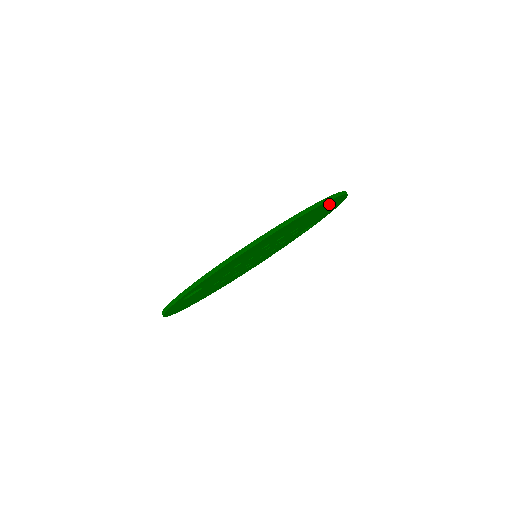
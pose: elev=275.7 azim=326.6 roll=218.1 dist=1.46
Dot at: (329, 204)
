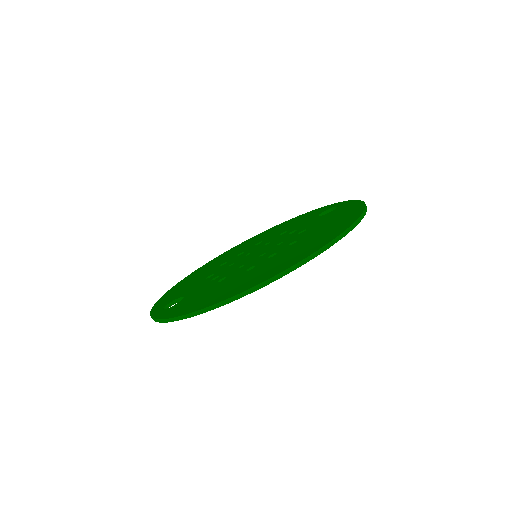
Dot at: occluded
